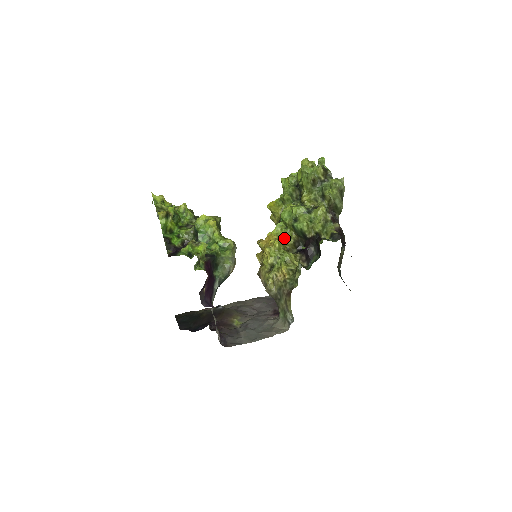
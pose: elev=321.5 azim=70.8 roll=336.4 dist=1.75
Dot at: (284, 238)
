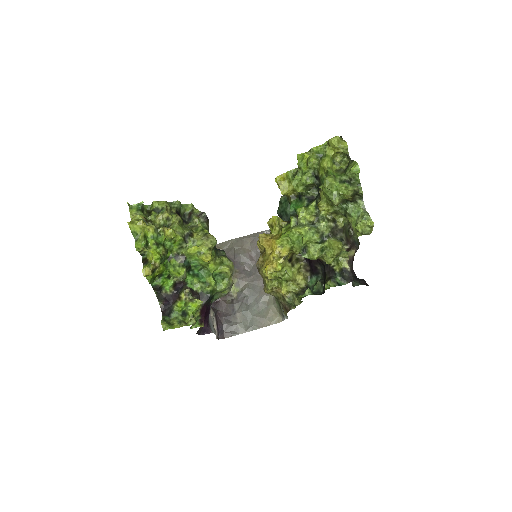
Dot at: (289, 251)
